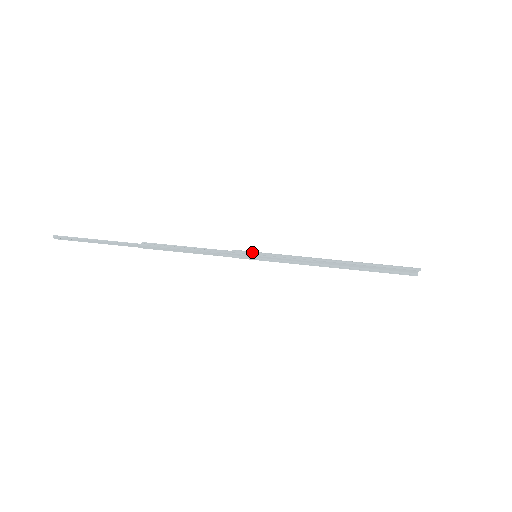
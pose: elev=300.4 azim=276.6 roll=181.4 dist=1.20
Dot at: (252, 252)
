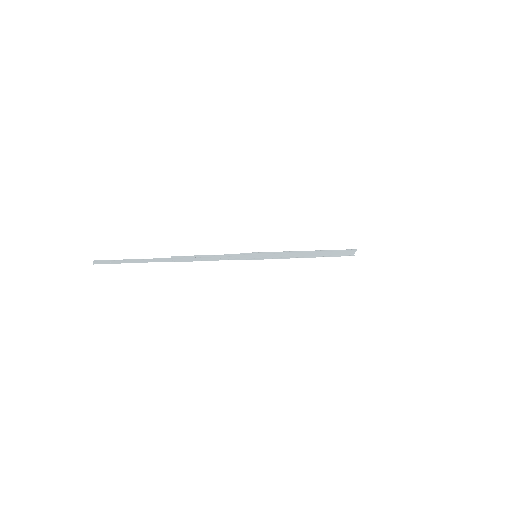
Dot at: (254, 252)
